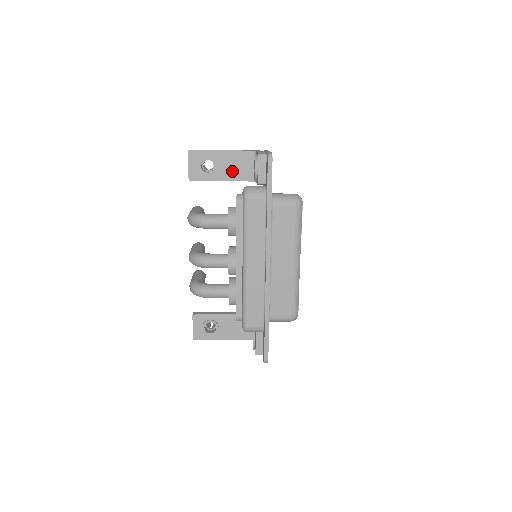
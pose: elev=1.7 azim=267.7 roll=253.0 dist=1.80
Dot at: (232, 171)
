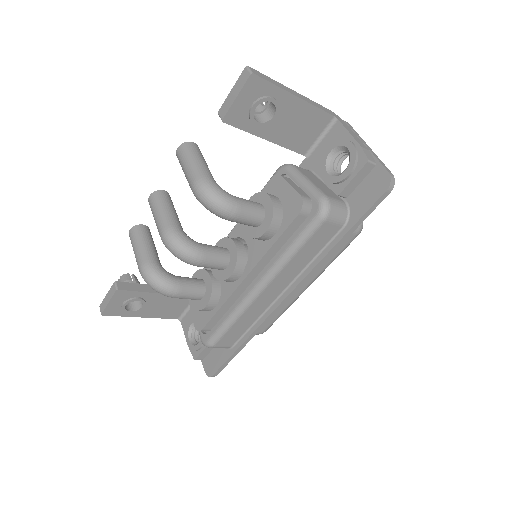
Dot at: (289, 132)
